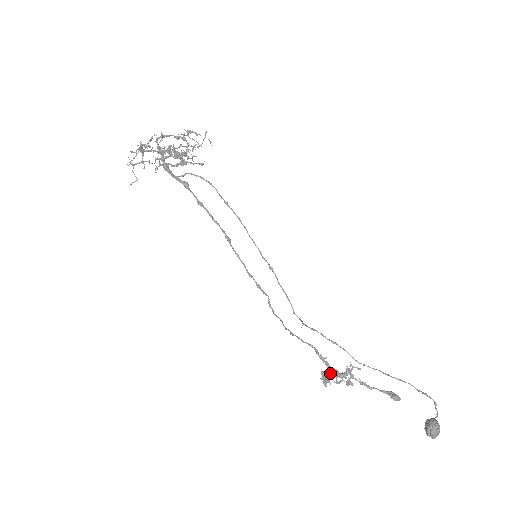
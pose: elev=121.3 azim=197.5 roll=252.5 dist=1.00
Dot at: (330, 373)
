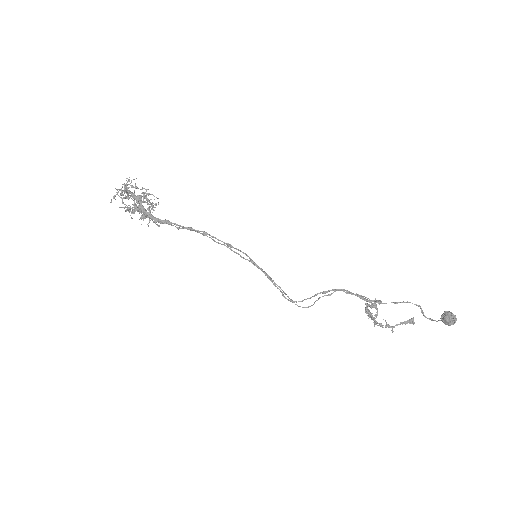
Dot at: (368, 312)
